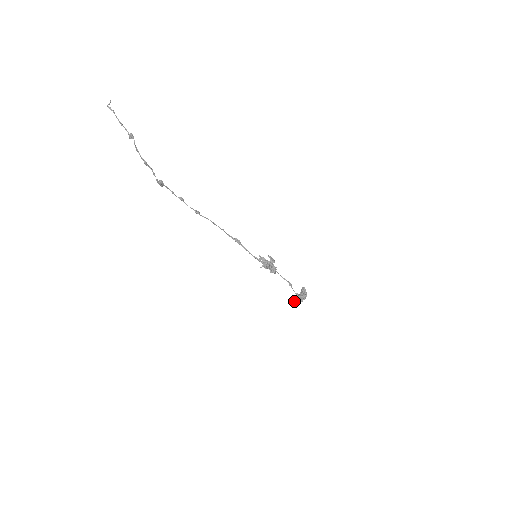
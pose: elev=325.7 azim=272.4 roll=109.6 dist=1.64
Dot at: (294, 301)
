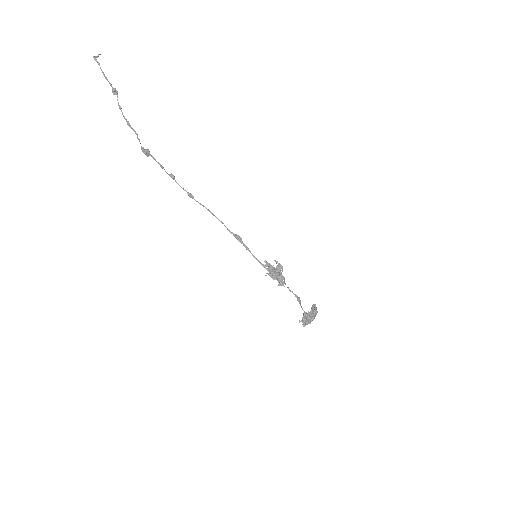
Dot at: (299, 320)
